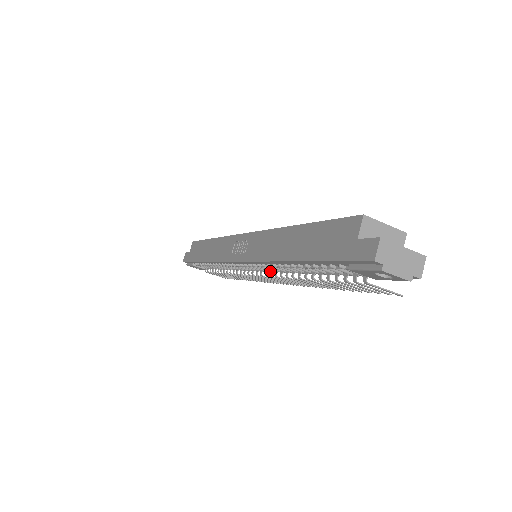
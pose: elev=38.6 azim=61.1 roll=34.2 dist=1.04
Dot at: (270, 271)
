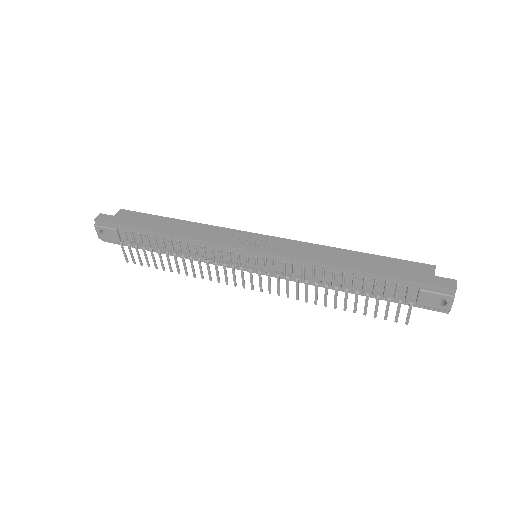
Dot at: (279, 272)
